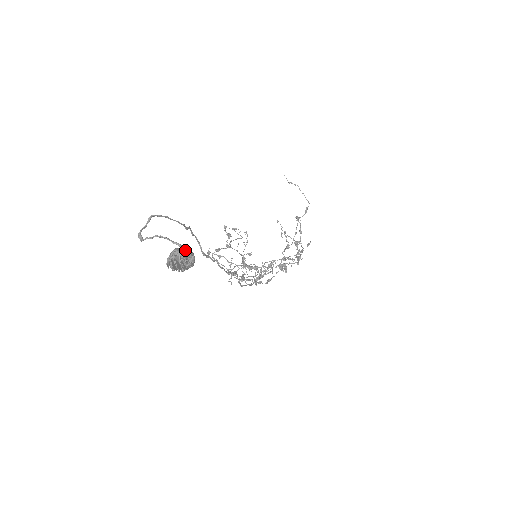
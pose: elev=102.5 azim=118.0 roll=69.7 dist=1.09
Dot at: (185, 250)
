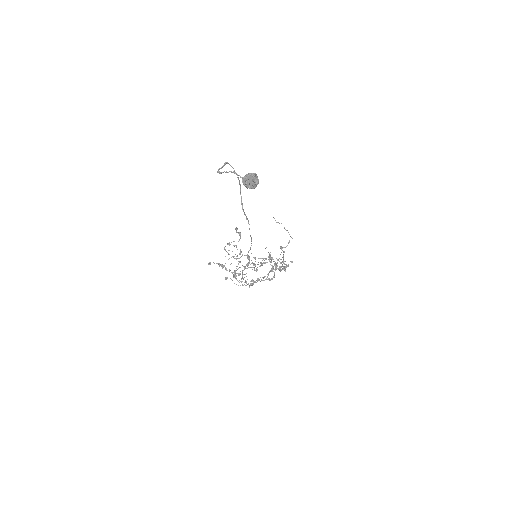
Dot at: (255, 173)
